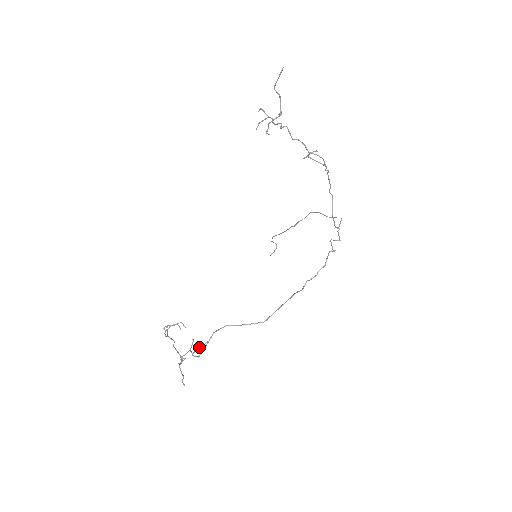
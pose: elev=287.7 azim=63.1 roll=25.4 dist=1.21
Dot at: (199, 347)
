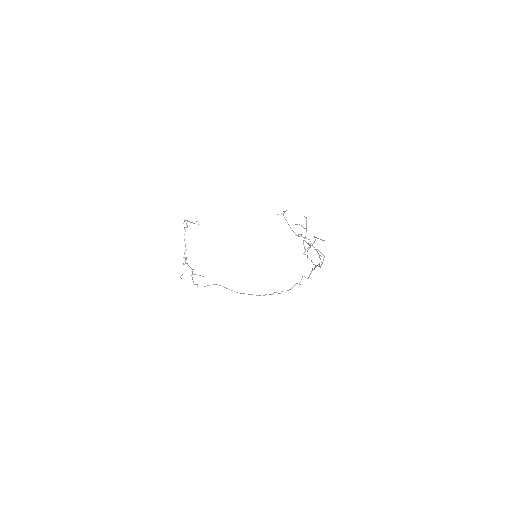
Dot at: occluded
